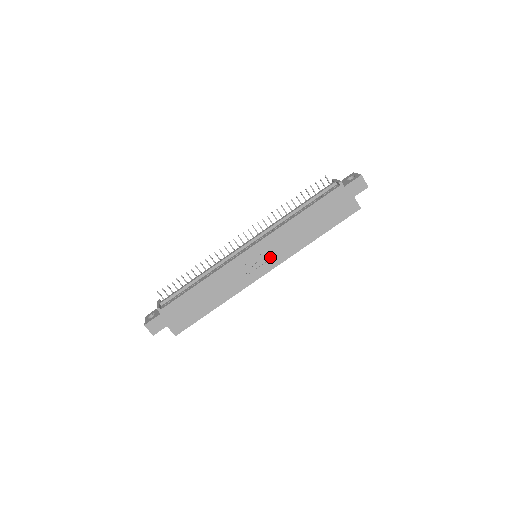
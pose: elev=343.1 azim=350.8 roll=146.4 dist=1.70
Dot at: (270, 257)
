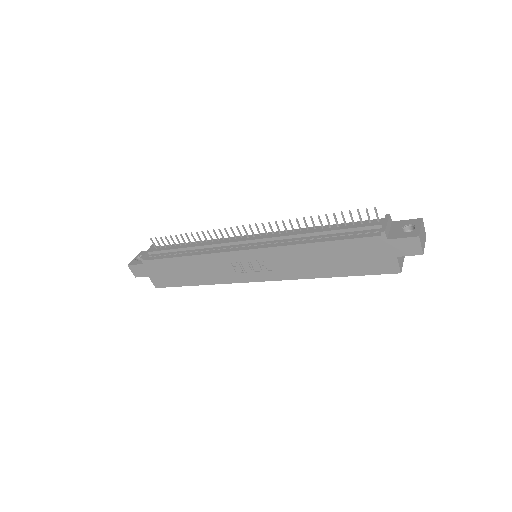
Dot at: (265, 269)
